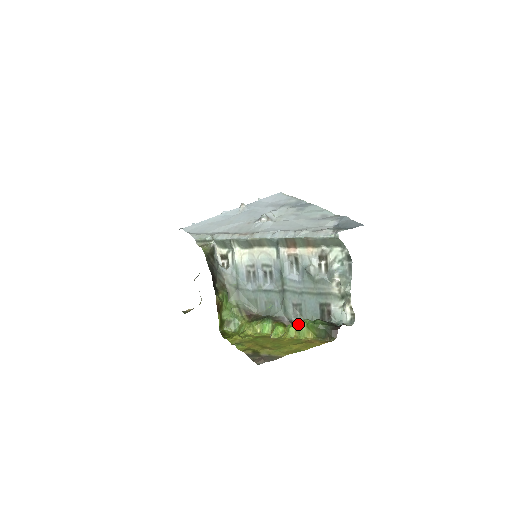
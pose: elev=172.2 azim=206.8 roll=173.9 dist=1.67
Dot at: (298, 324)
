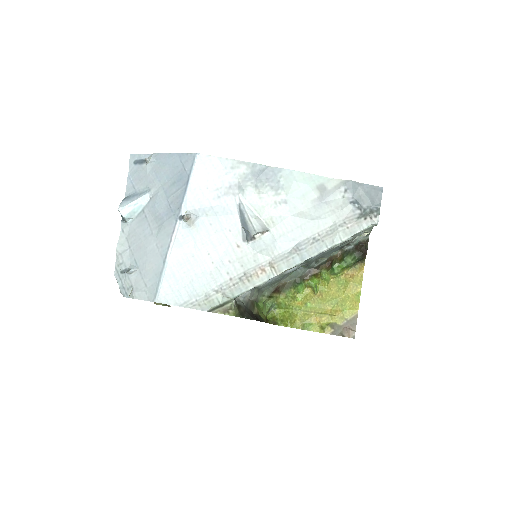
Dot at: (322, 264)
